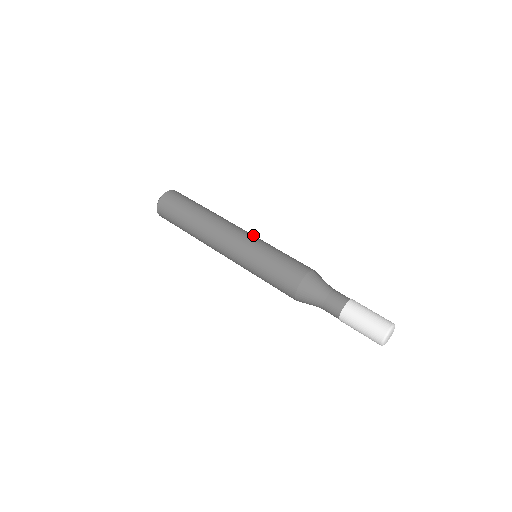
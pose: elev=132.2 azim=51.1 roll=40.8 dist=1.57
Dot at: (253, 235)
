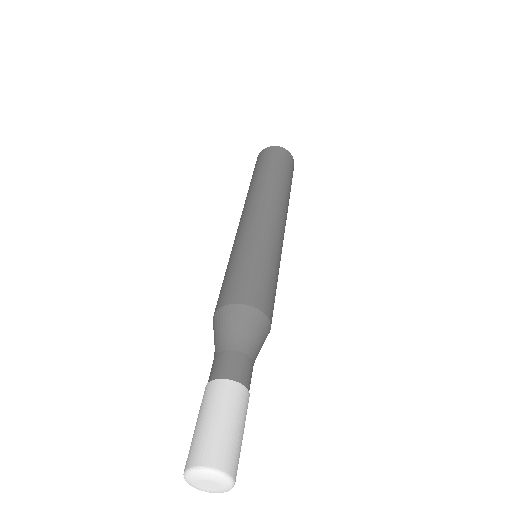
Dot at: (253, 224)
